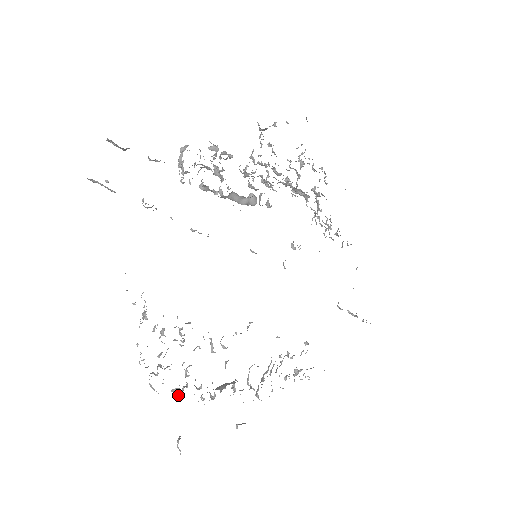
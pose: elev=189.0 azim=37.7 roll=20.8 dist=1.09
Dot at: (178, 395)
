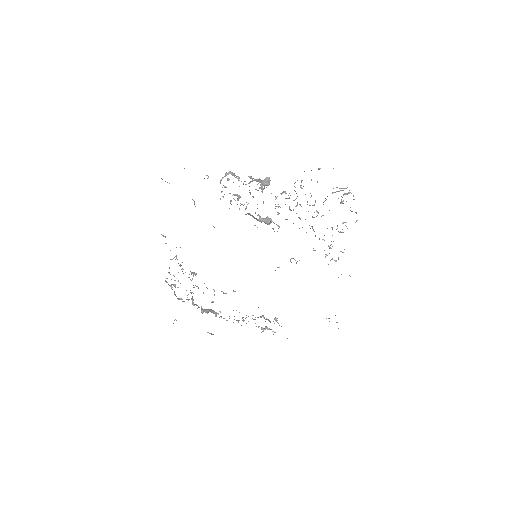
Dot at: (183, 301)
